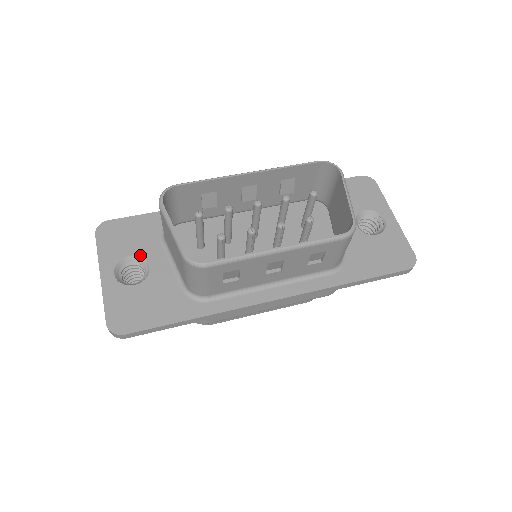
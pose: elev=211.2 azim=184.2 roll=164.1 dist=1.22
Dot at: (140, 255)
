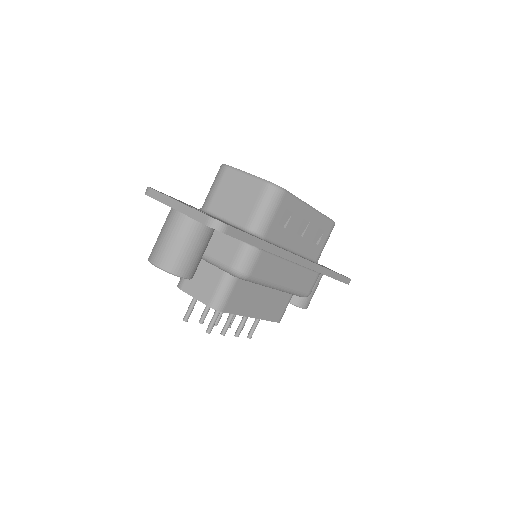
Dot at: (195, 208)
